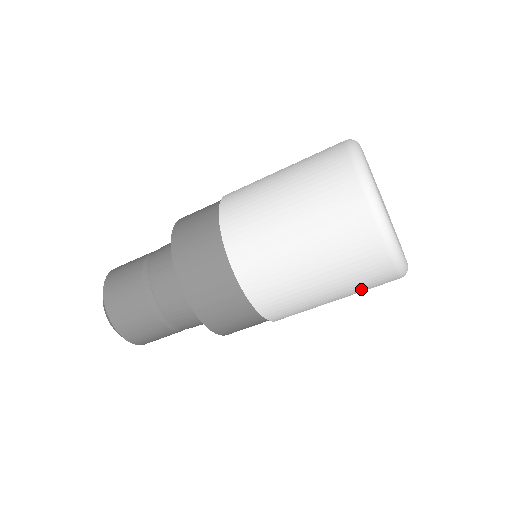
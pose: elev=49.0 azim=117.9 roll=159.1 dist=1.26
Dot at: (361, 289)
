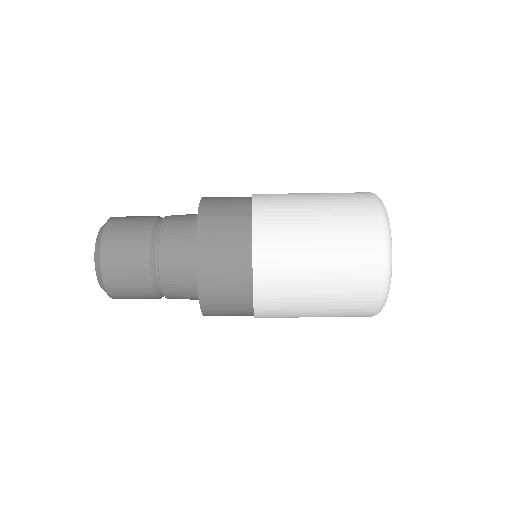
Dot at: occluded
